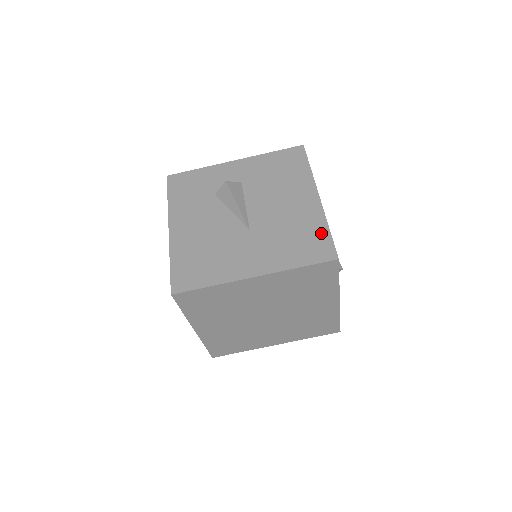
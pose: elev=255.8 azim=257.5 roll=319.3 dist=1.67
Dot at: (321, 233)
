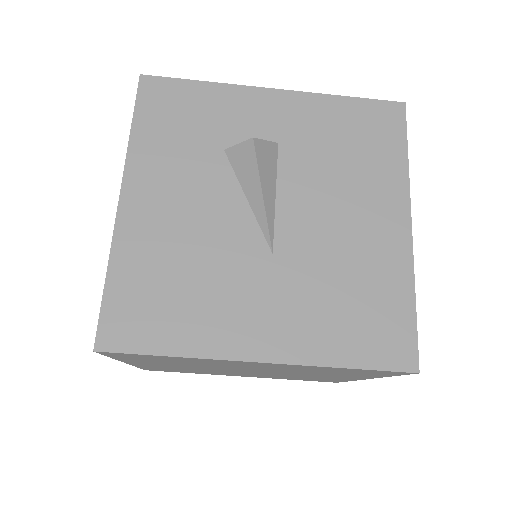
Dot at: (399, 306)
